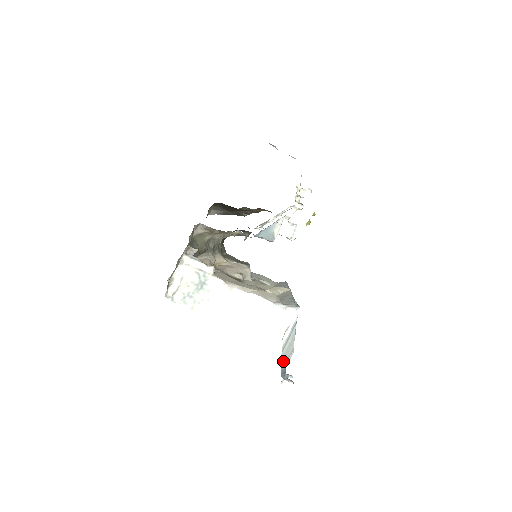
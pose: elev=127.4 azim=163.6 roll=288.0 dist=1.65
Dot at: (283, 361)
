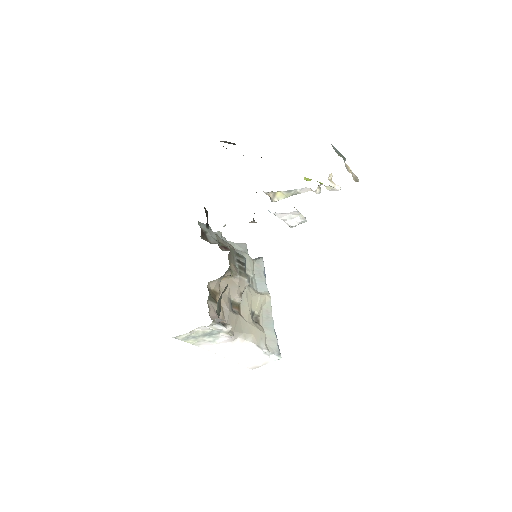
Dot at: occluded
